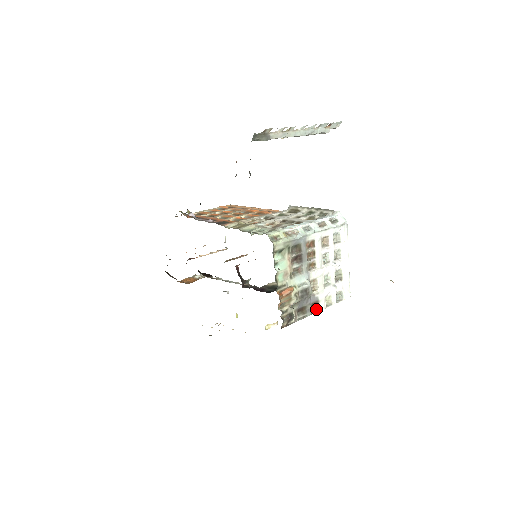
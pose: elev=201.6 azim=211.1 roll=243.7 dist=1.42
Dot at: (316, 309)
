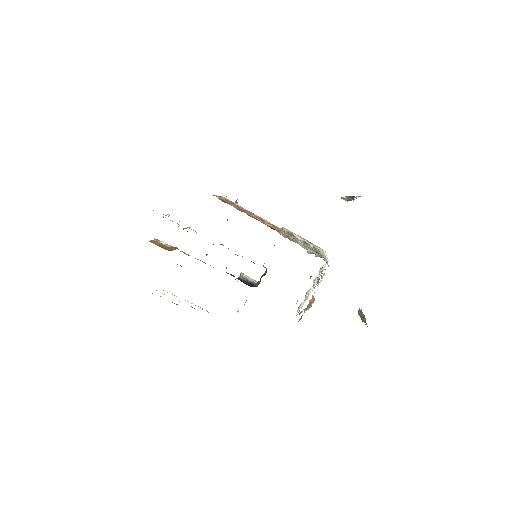
Dot at: occluded
